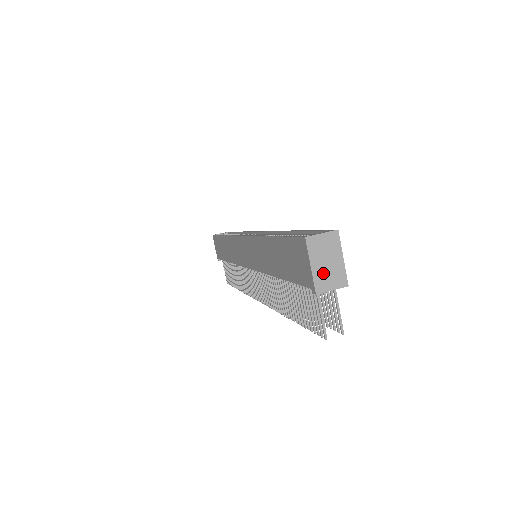
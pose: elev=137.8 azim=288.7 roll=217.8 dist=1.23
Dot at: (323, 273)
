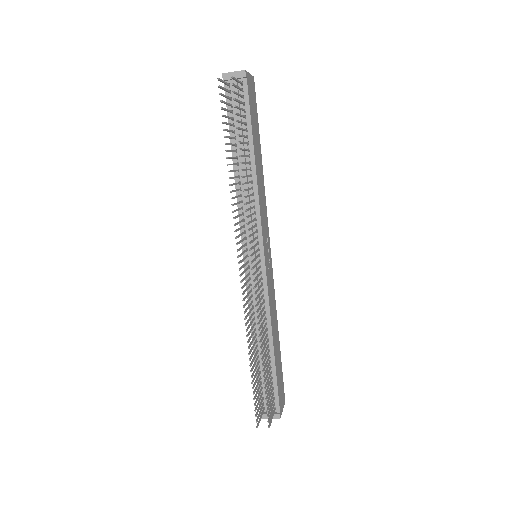
Dot at: occluded
